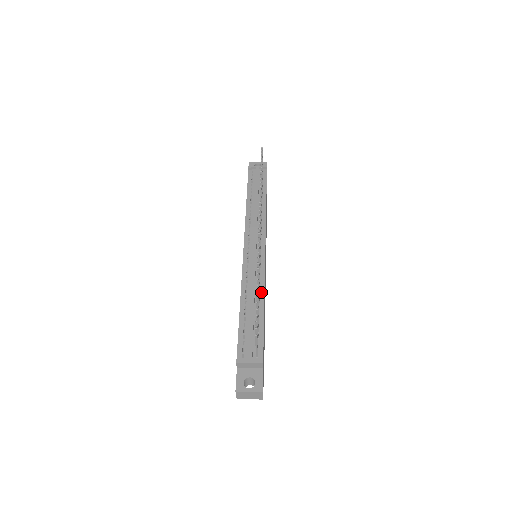
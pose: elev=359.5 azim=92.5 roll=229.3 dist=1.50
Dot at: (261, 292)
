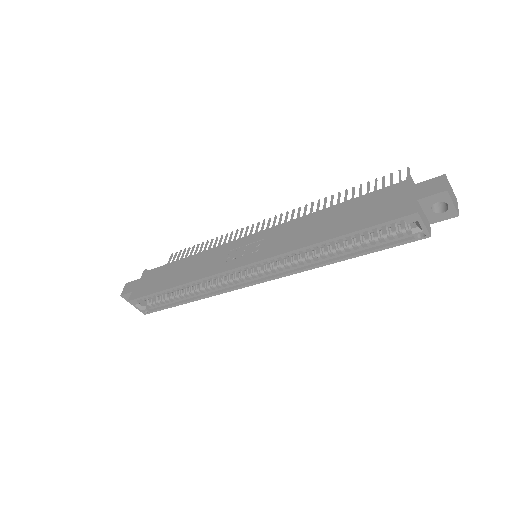
Dot at: occluded
